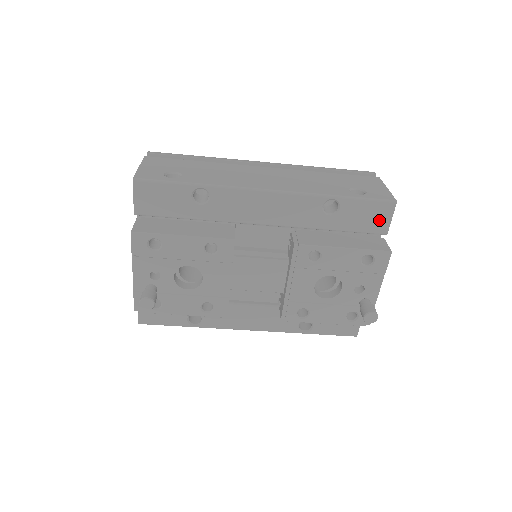
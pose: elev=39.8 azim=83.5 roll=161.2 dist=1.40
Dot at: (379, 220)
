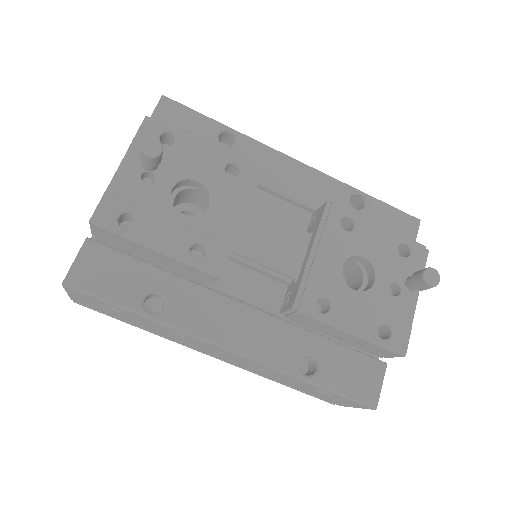
Dot at: (404, 234)
